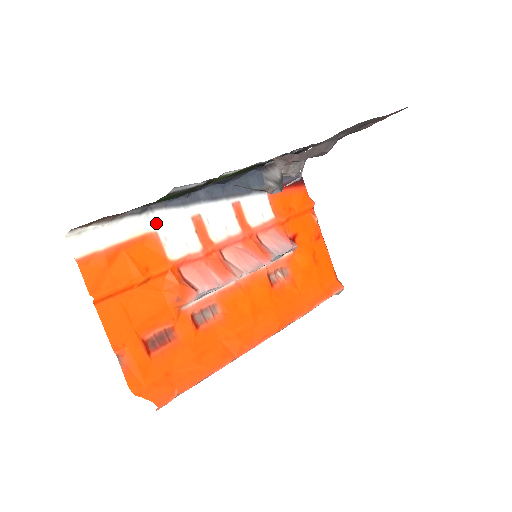
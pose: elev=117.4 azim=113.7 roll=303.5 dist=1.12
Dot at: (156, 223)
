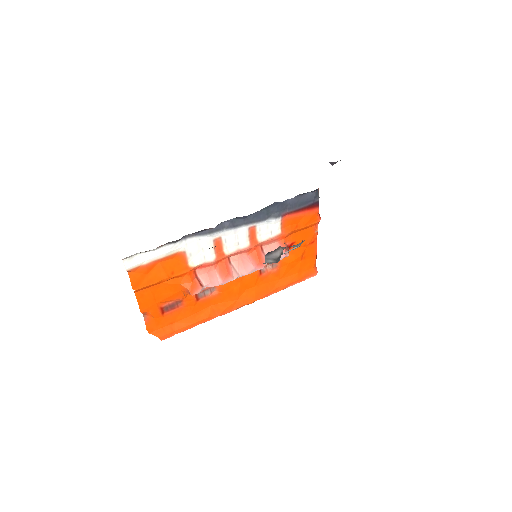
Dot at: (186, 246)
